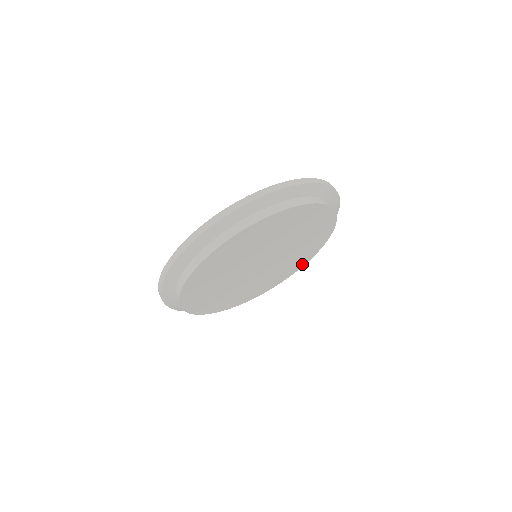
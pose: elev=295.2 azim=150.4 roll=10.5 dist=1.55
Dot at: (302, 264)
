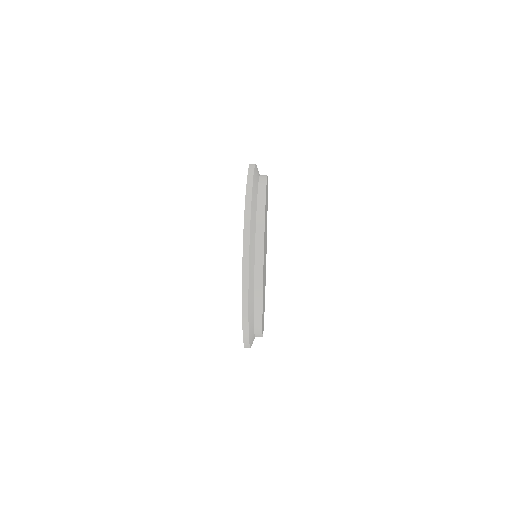
Dot at: (264, 308)
